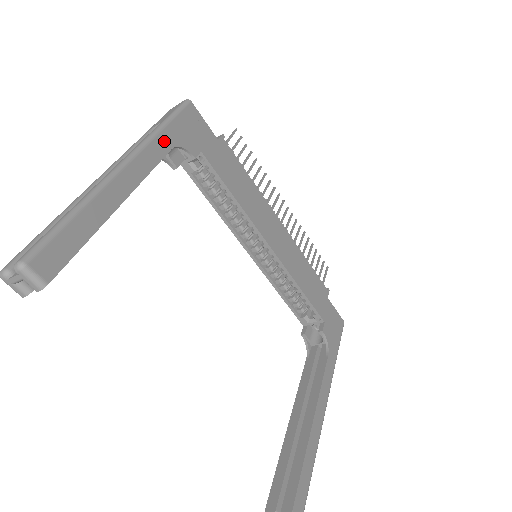
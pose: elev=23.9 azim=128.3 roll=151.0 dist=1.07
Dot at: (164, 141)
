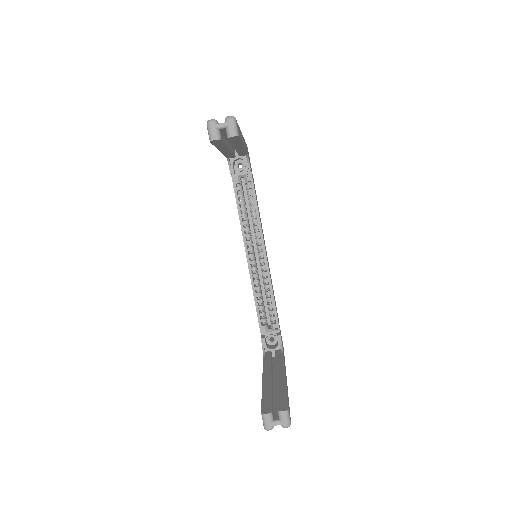
Dot at: (246, 147)
